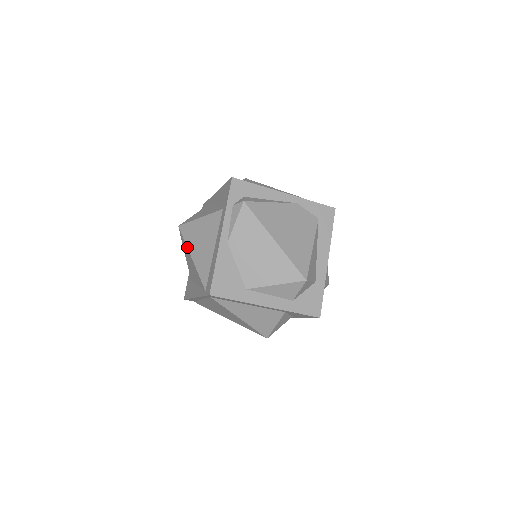
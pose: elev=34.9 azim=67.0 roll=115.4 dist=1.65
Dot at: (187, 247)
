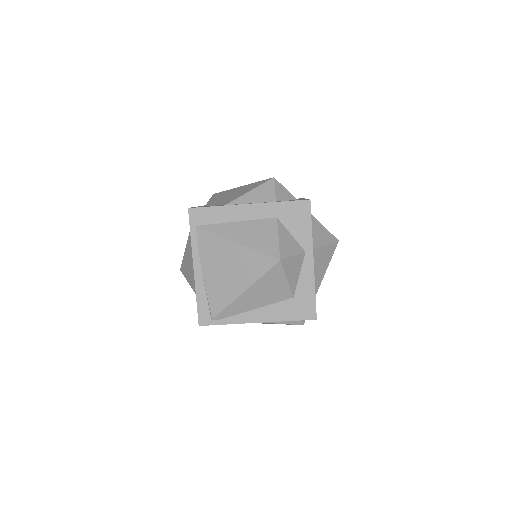
Dot at: (183, 256)
